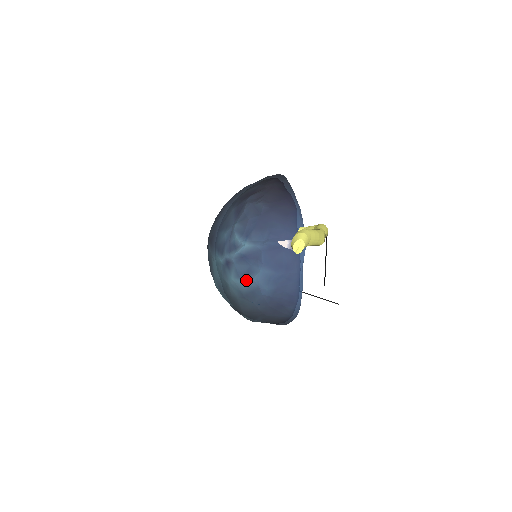
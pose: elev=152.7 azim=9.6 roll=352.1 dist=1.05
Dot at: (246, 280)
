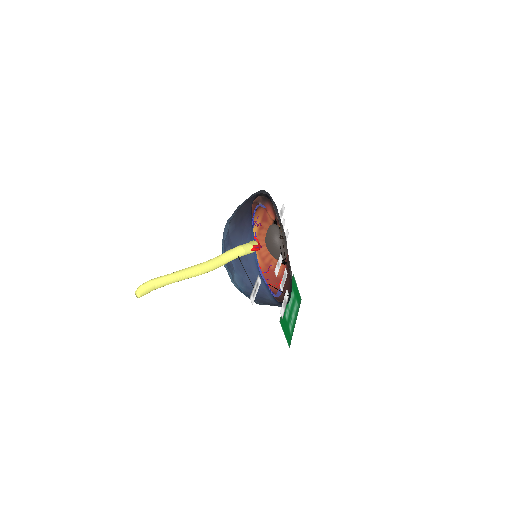
Dot at: (232, 280)
